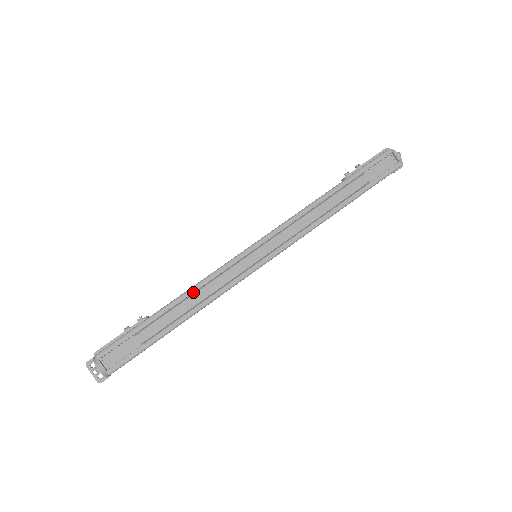
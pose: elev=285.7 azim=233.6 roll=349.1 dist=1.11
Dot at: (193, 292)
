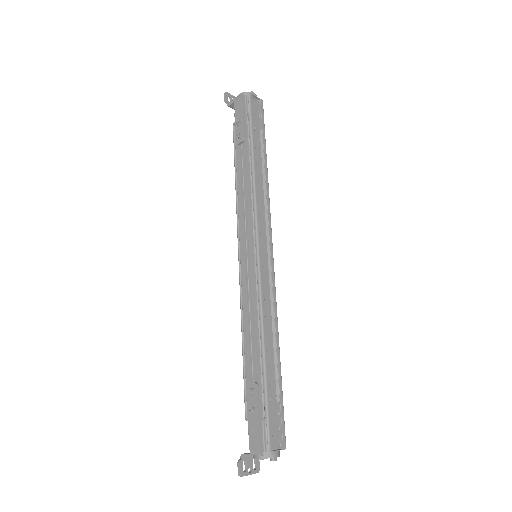
Dot at: (266, 326)
